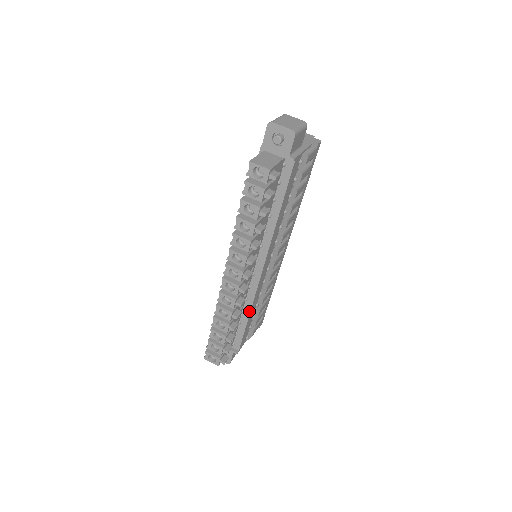
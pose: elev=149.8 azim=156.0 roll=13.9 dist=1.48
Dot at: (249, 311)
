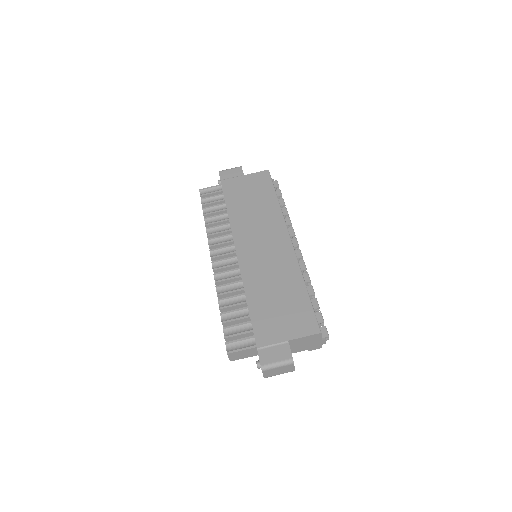
Dot at: occluded
